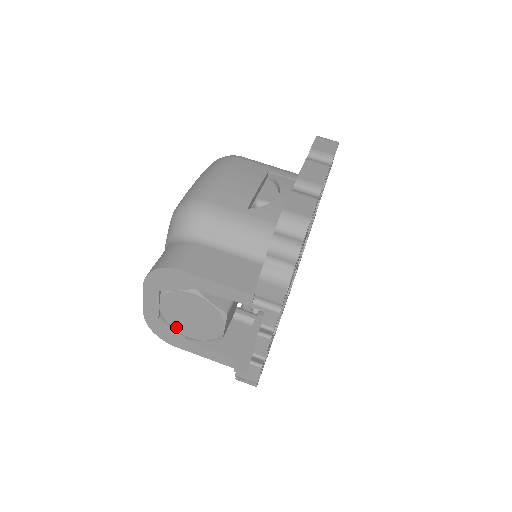
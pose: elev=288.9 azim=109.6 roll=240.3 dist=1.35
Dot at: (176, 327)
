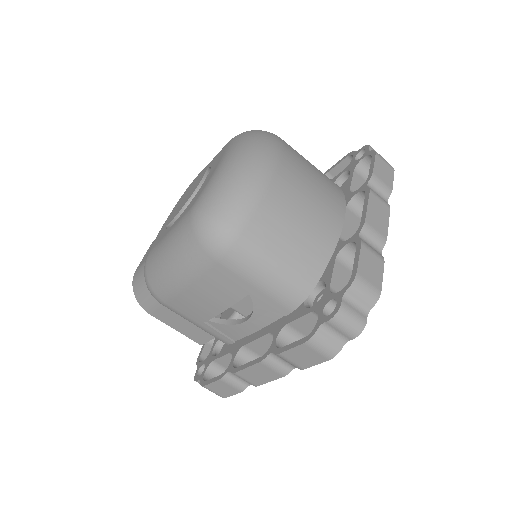
Dot at: occluded
